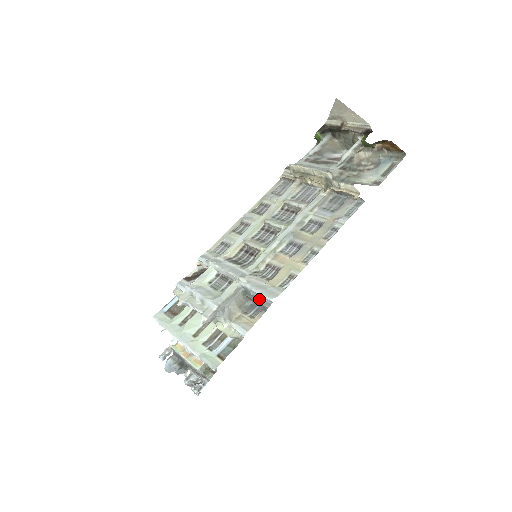
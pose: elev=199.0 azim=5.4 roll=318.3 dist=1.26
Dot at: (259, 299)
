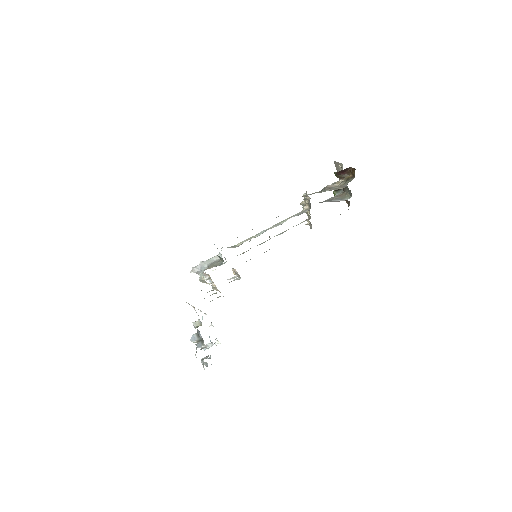
Dot at: occluded
